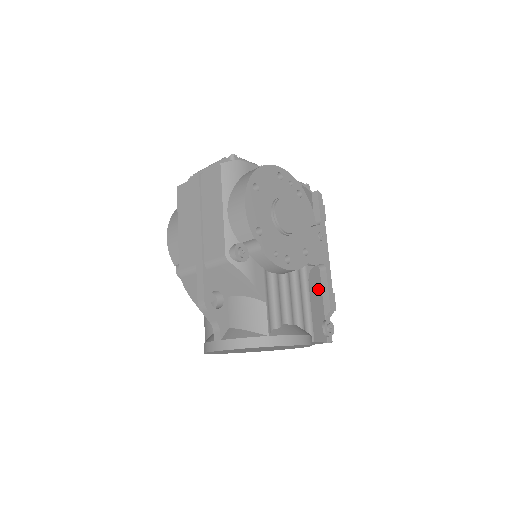
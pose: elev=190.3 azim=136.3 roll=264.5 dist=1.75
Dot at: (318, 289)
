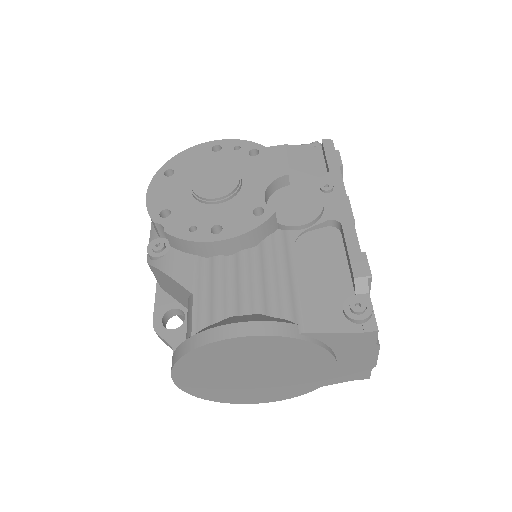
Dot at: (332, 257)
